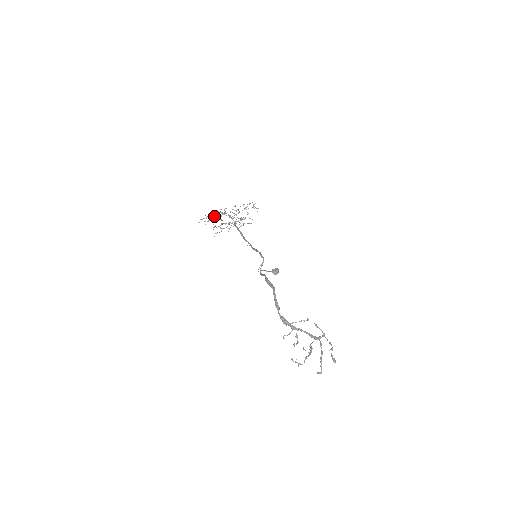
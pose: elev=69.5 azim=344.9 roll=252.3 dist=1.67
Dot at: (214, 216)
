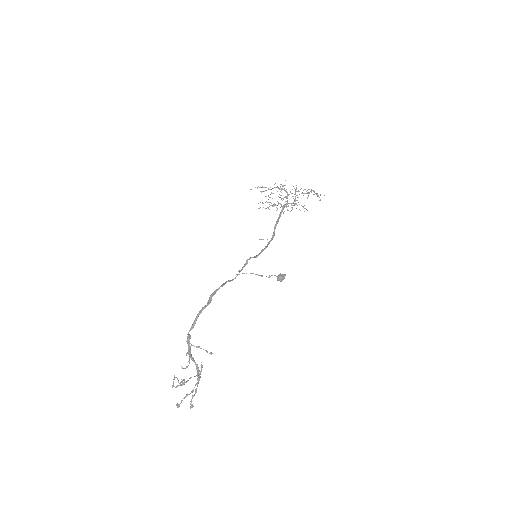
Dot at: occluded
